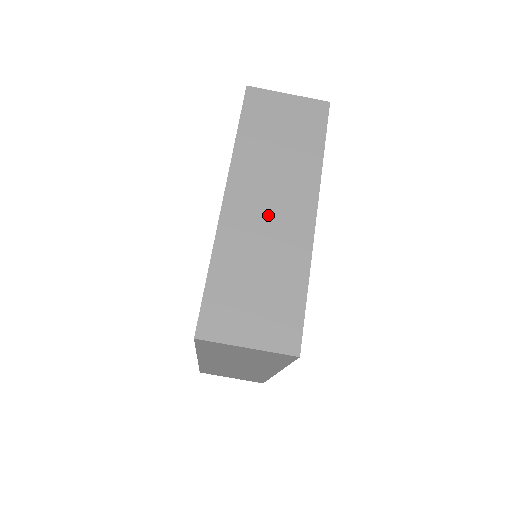
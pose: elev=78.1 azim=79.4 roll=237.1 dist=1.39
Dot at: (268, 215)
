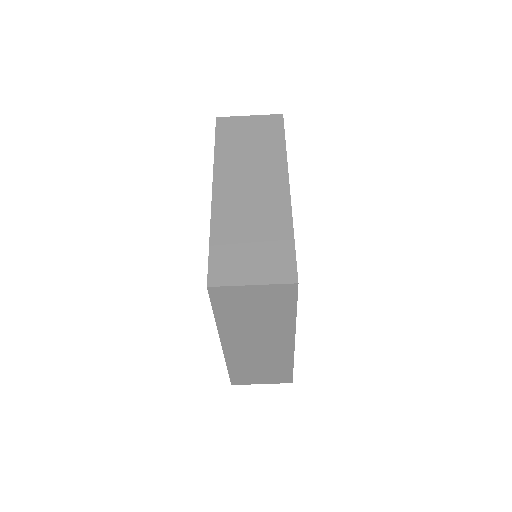
Dot at: (250, 193)
